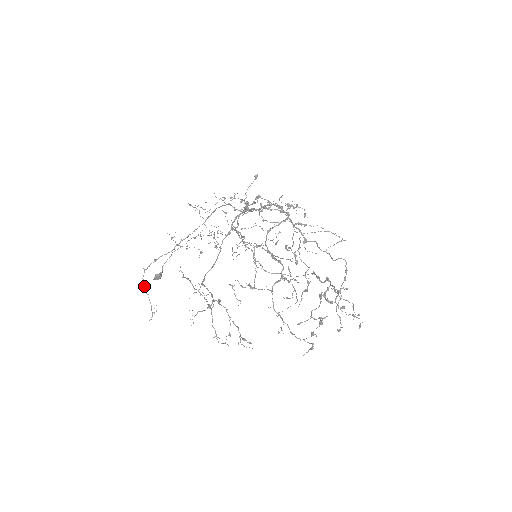
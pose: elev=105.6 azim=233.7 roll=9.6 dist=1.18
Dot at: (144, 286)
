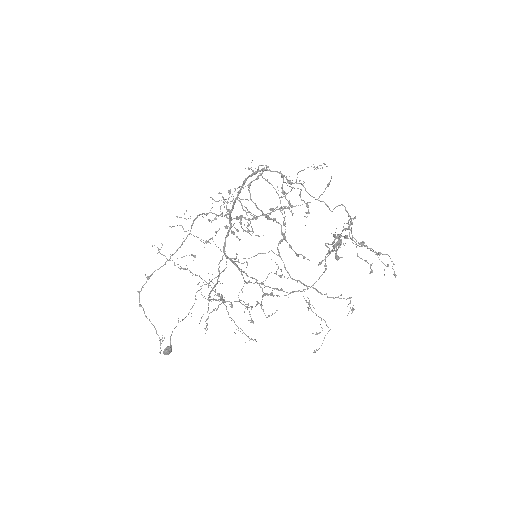
Dot at: occluded
